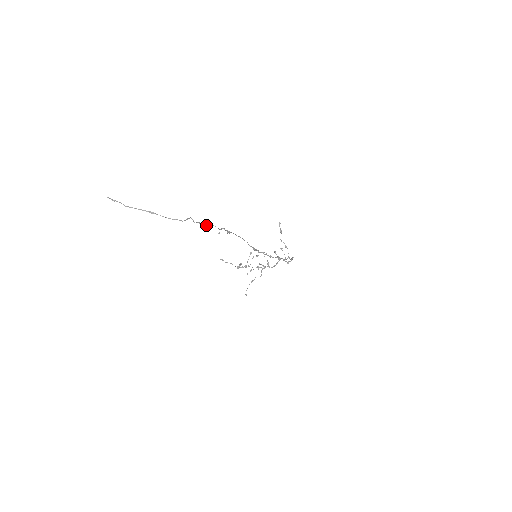
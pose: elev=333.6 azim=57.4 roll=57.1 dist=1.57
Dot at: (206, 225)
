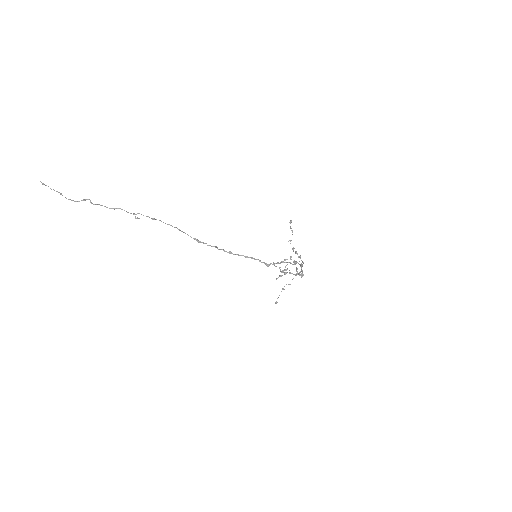
Dot at: (111, 208)
